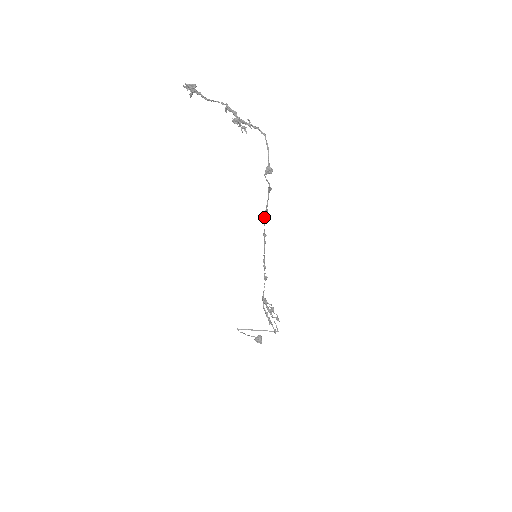
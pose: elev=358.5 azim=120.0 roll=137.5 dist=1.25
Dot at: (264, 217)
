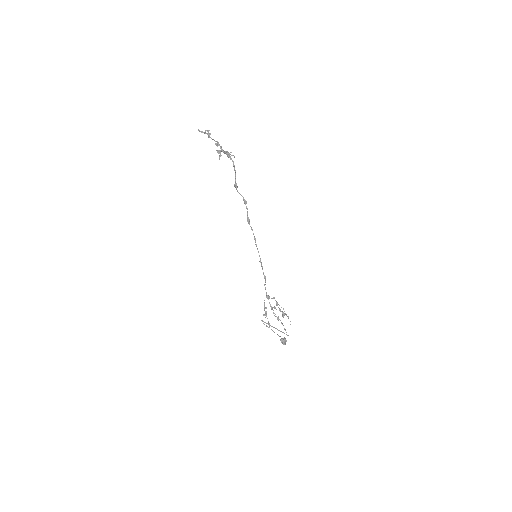
Dot at: (248, 223)
